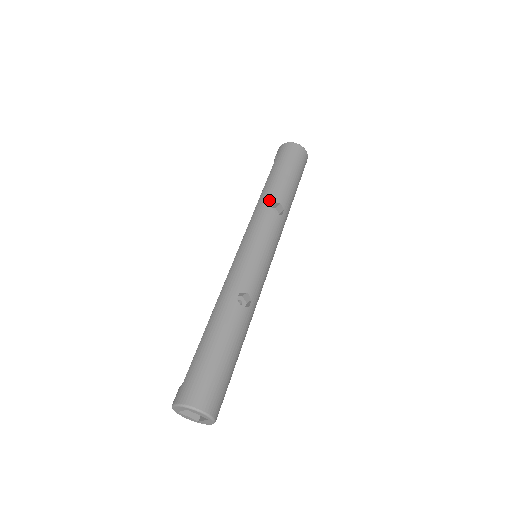
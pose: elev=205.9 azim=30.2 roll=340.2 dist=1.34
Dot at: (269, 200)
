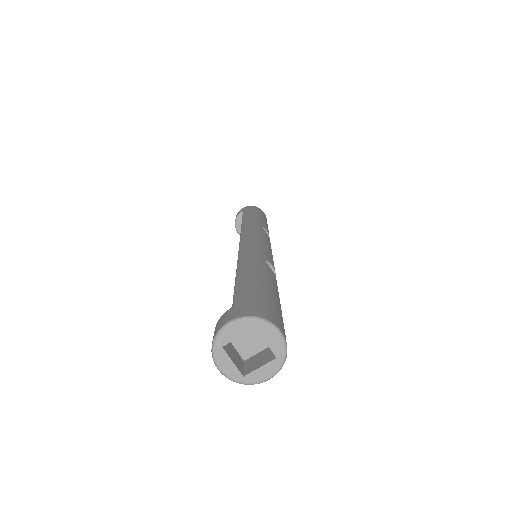
Dot at: (257, 223)
